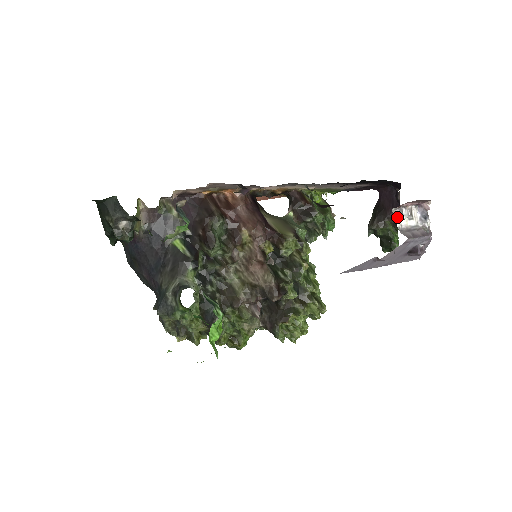
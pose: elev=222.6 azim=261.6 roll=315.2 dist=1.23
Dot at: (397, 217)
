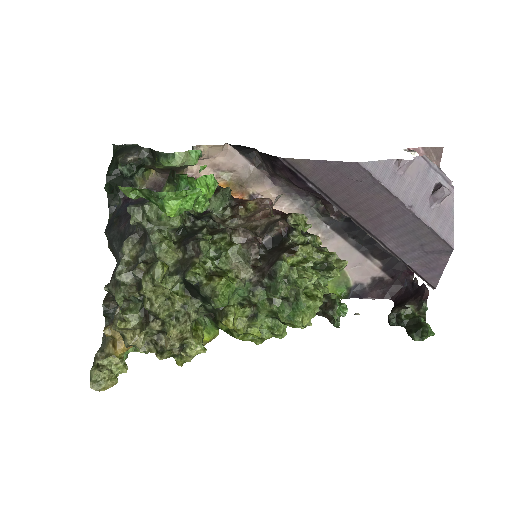
Dot at: occluded
